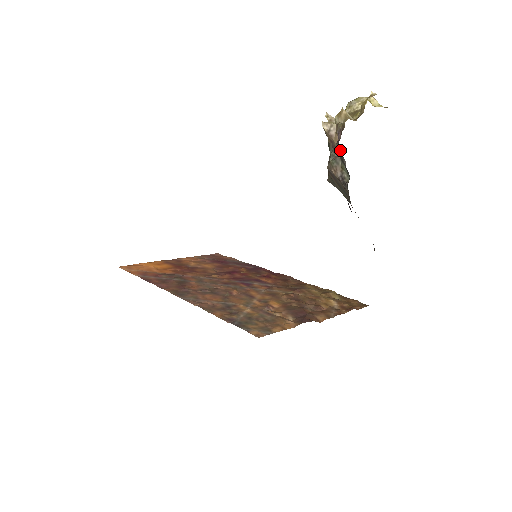
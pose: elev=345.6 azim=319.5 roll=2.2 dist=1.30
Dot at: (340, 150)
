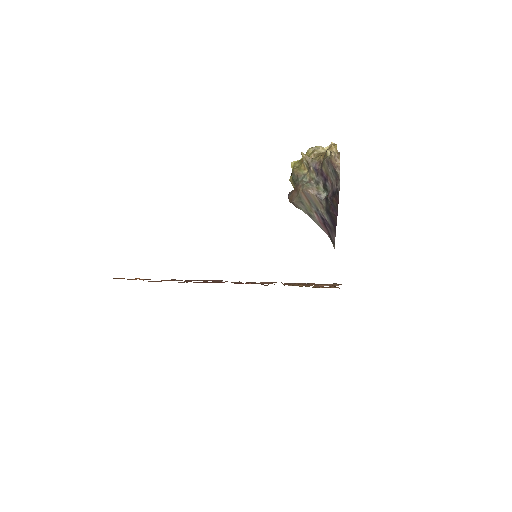
Dot at: (319, 175)
